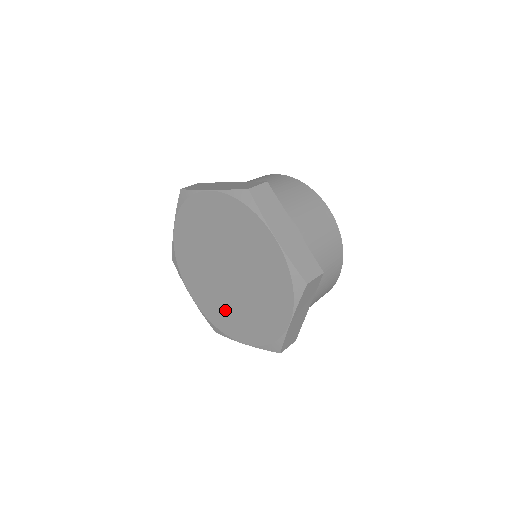
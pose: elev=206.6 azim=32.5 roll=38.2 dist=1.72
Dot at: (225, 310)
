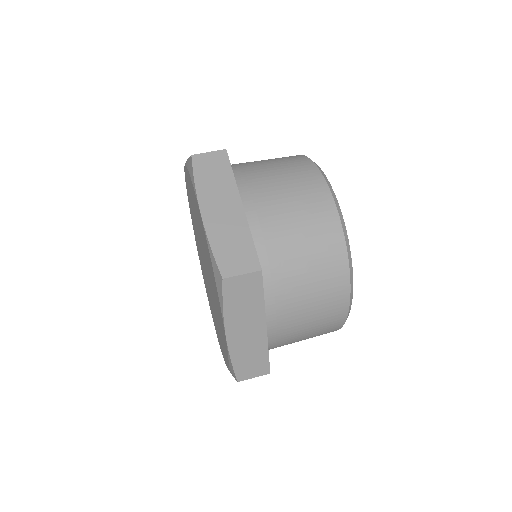
Dot at: (214, 317)
